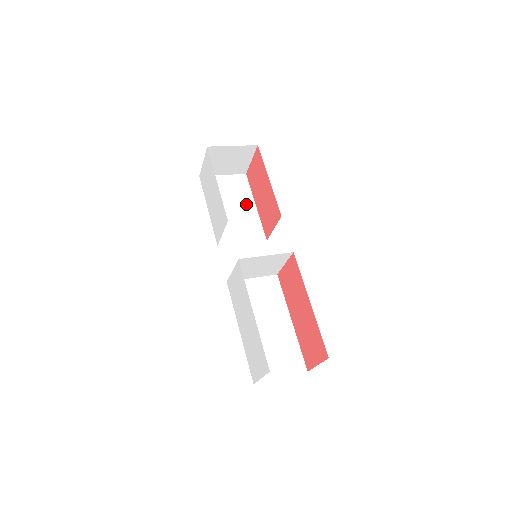
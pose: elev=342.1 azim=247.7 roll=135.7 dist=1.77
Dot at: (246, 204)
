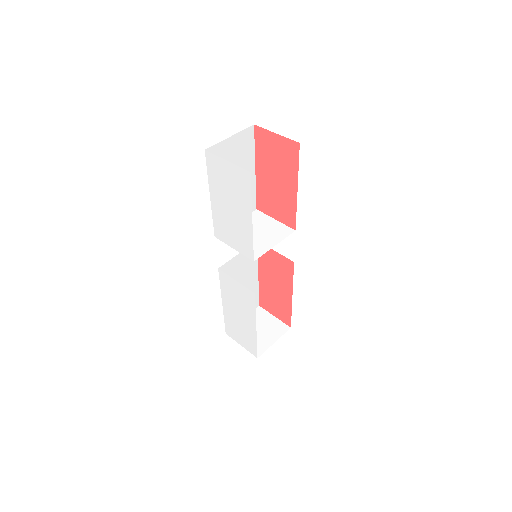
Dot at: occluded
